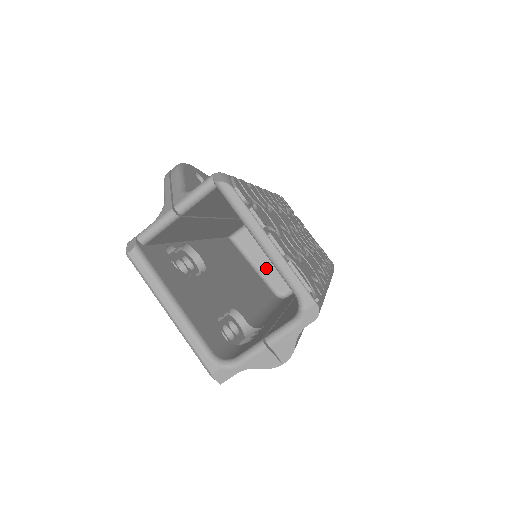
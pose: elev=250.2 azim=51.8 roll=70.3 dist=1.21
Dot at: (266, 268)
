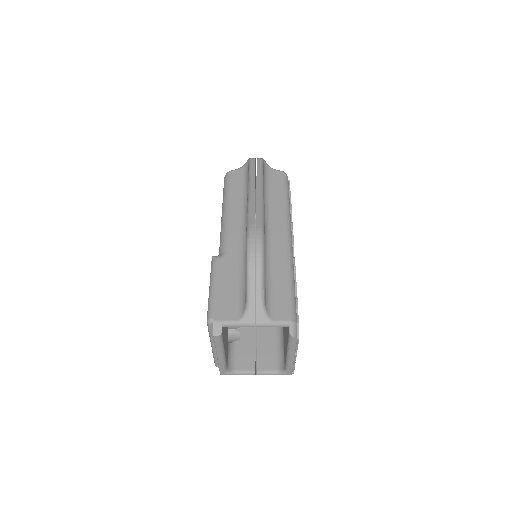
Dot at: occluded
